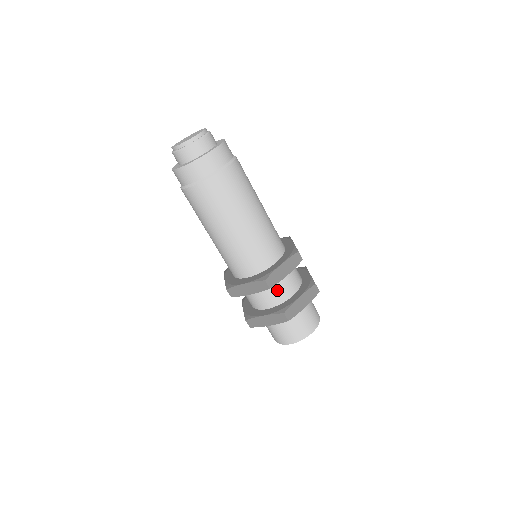
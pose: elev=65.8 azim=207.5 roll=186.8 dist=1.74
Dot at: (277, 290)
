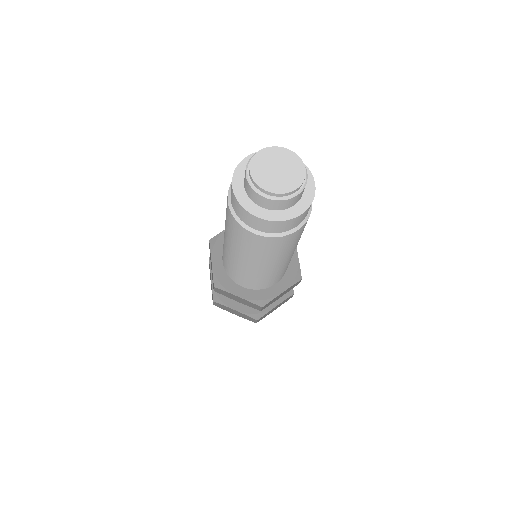
Dot at: occluded
